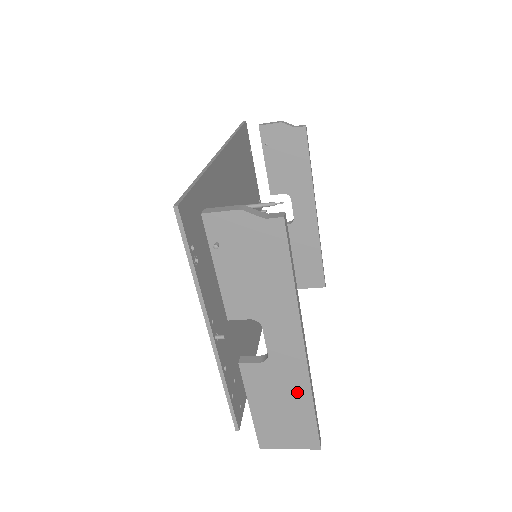
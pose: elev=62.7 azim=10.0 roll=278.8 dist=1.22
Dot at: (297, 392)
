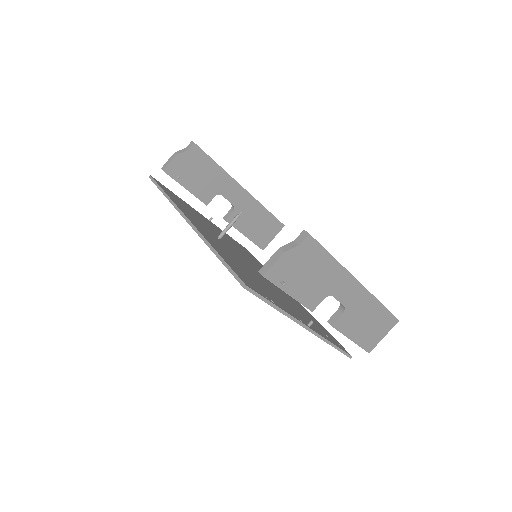
Dot at: (370, 307)
